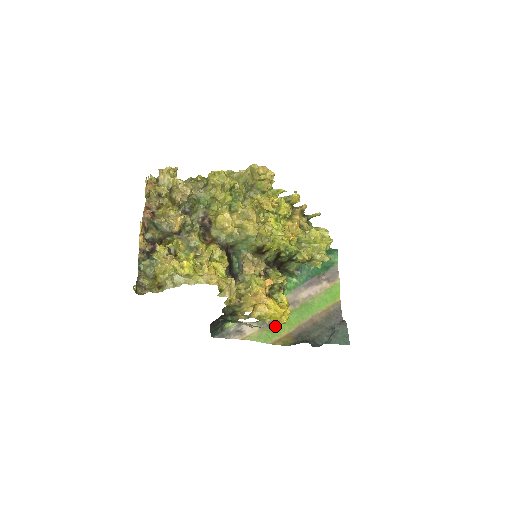
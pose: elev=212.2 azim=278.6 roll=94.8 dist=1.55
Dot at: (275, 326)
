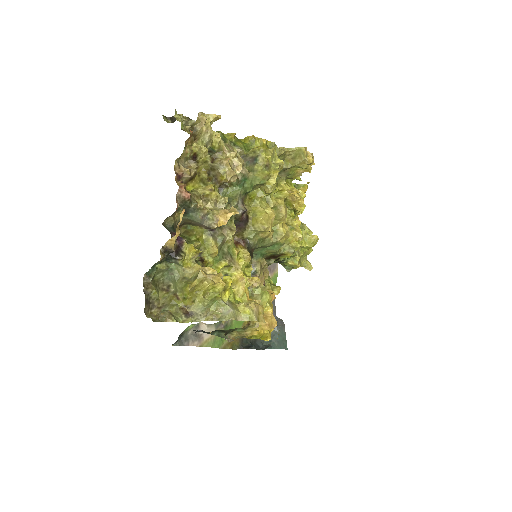
Dot at: (229, 327)
